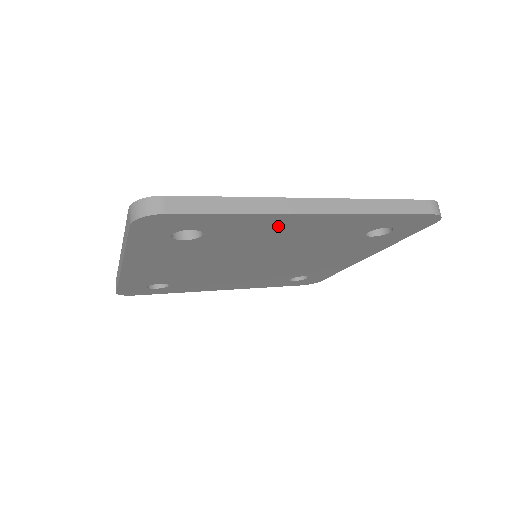
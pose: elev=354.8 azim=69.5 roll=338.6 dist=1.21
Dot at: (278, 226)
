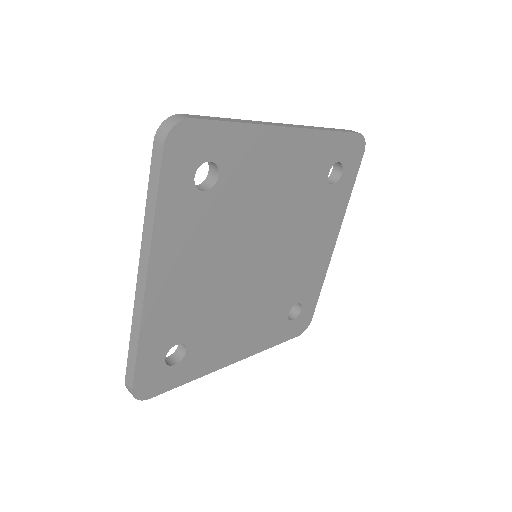
Dot at: (271, 155)
